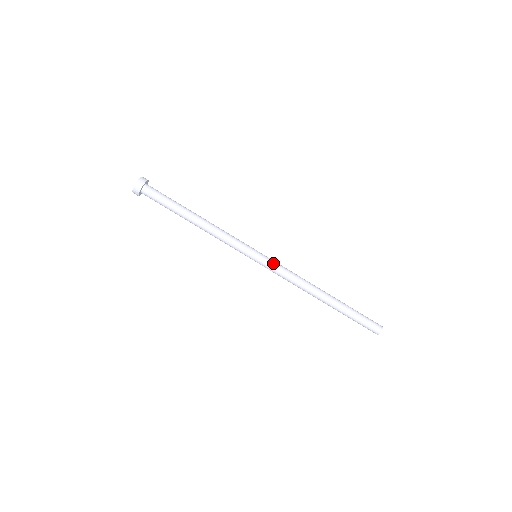
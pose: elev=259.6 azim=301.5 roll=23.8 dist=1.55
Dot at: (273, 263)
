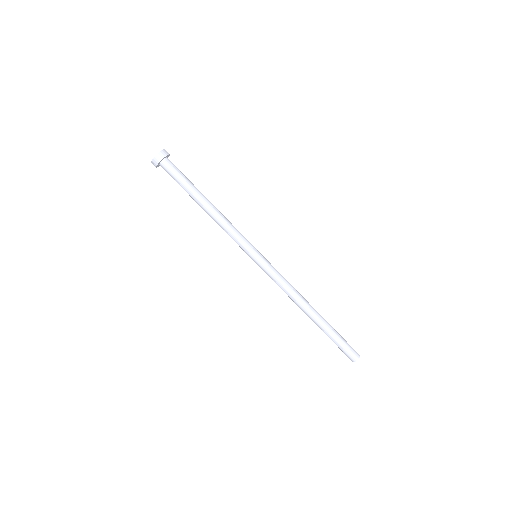
Dot at: (270, 268)
